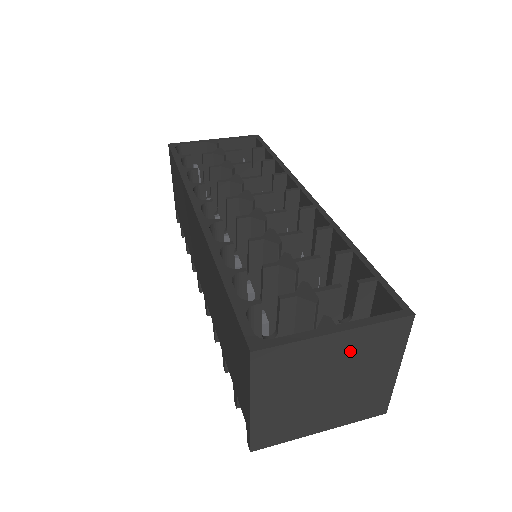
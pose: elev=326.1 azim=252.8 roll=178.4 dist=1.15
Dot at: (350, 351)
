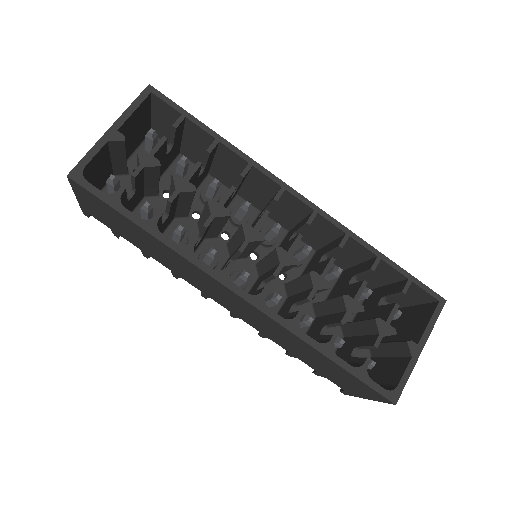
Dot at: occluded
